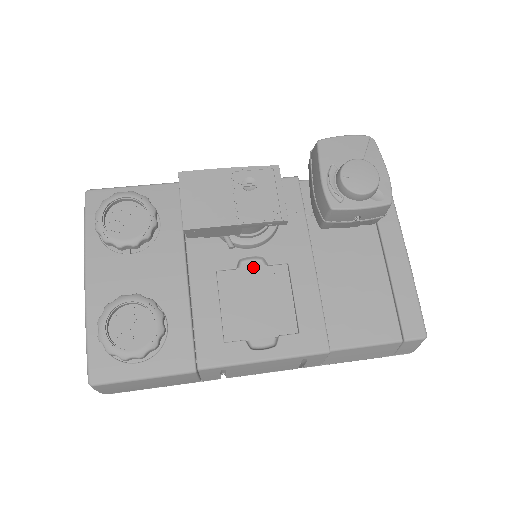
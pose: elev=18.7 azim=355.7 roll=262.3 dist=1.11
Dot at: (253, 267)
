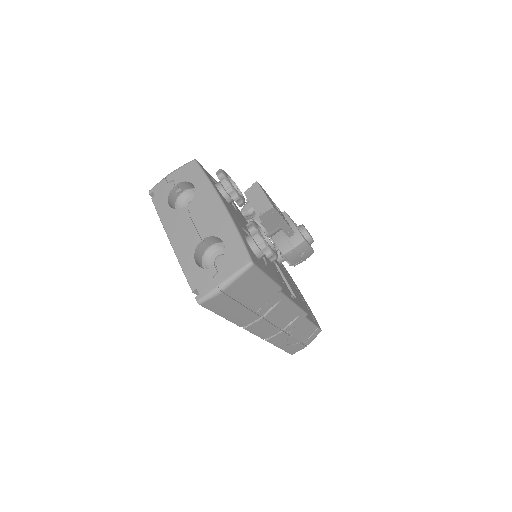
Dot at: occluded
